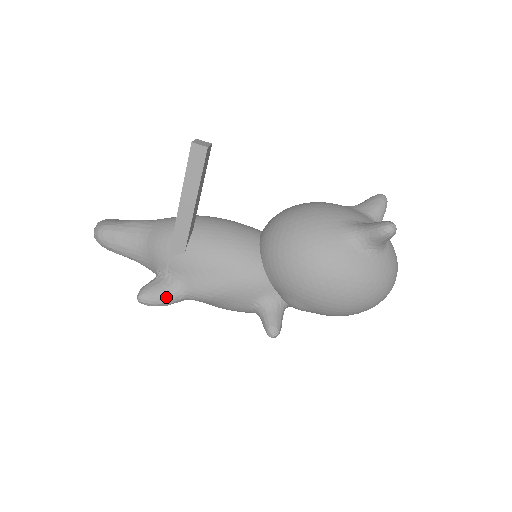
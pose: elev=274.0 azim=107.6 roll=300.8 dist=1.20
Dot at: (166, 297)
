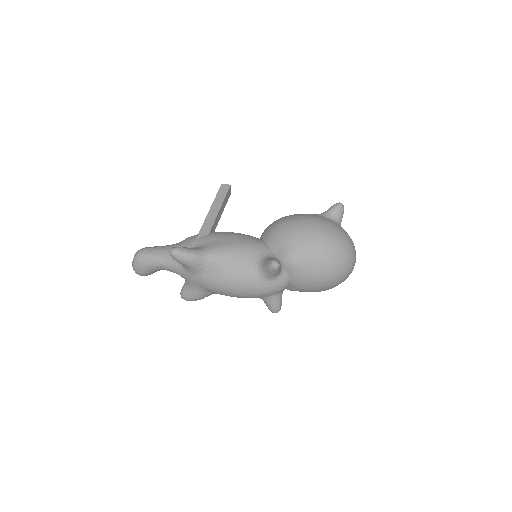
Dot at: (192, 250)
